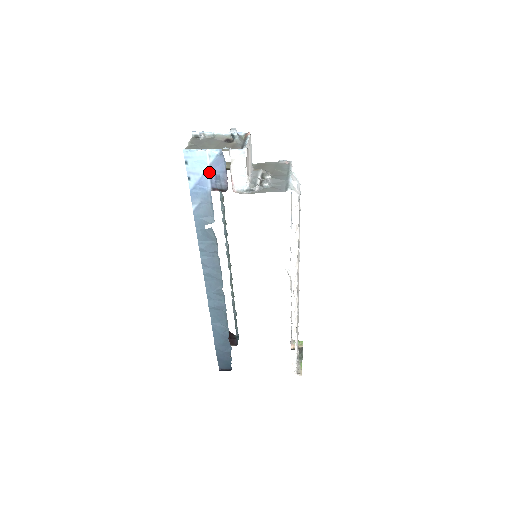
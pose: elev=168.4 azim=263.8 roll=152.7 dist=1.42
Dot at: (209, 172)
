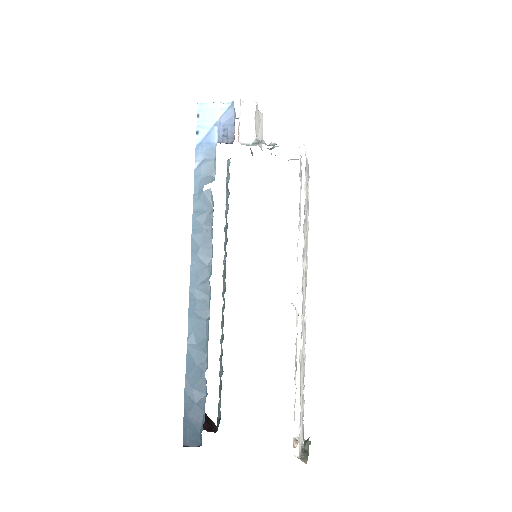
Dot at: (218, 125)
